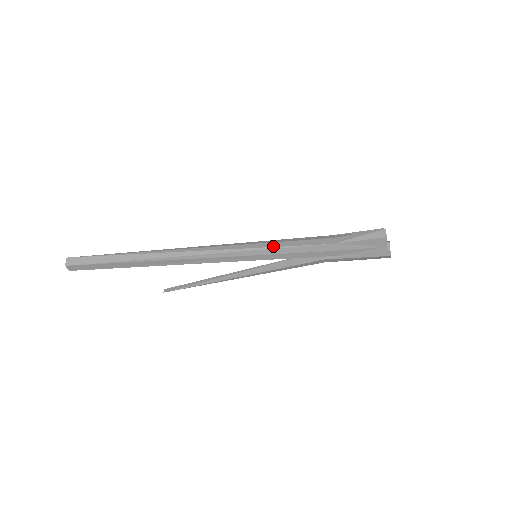
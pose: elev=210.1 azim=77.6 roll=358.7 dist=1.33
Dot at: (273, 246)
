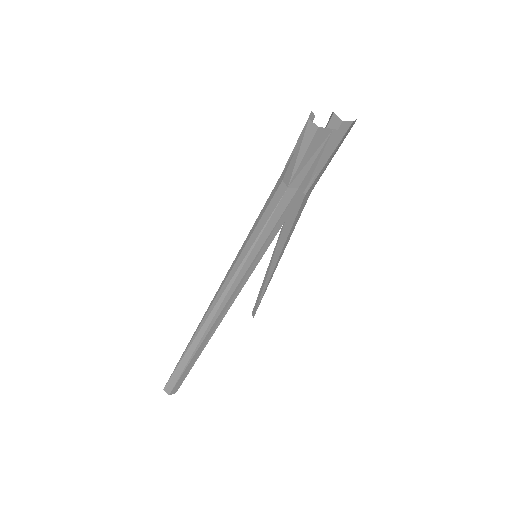
Dot at: (251, 245)
